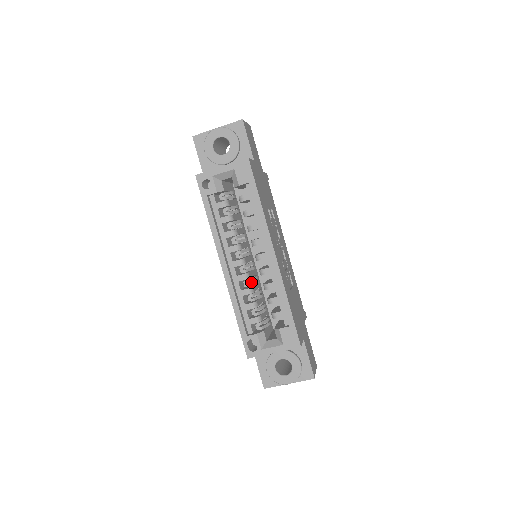
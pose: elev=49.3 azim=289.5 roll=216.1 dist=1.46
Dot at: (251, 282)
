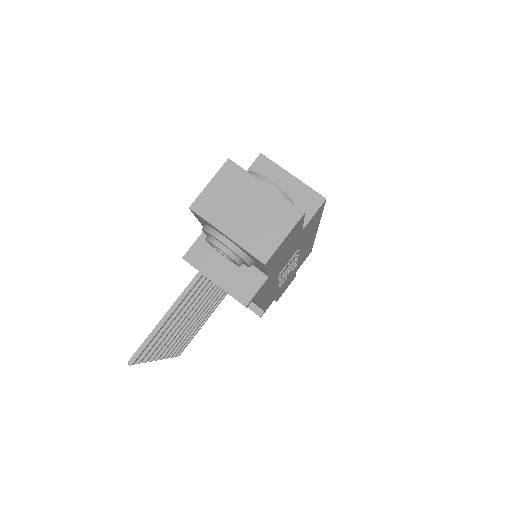
Dot at: occluded
